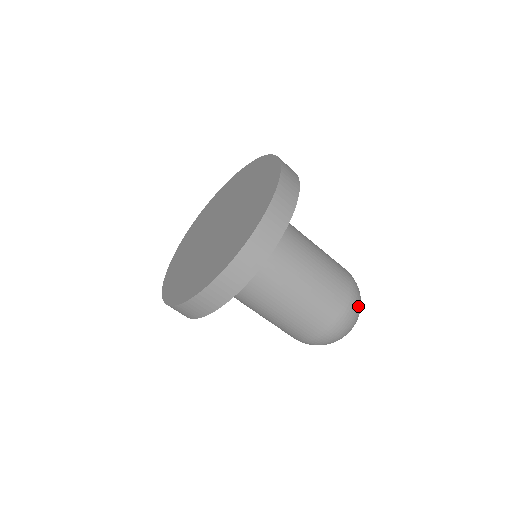
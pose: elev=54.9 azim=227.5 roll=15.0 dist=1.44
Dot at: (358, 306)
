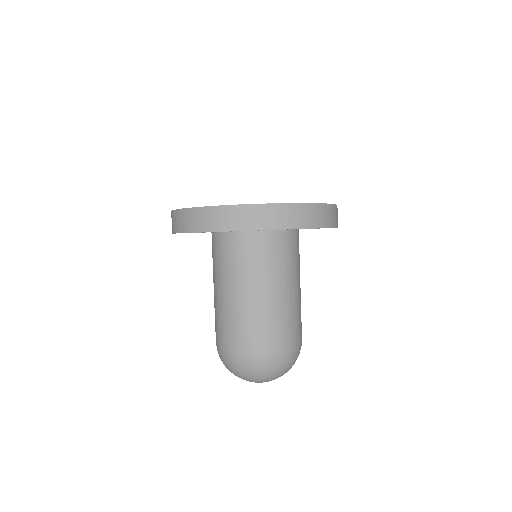
Dot at: (295, 361)
